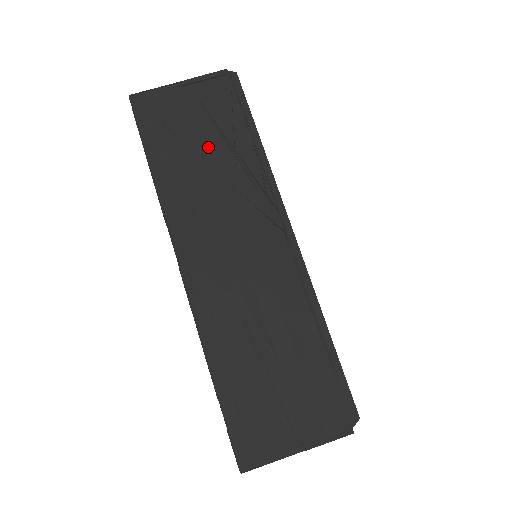
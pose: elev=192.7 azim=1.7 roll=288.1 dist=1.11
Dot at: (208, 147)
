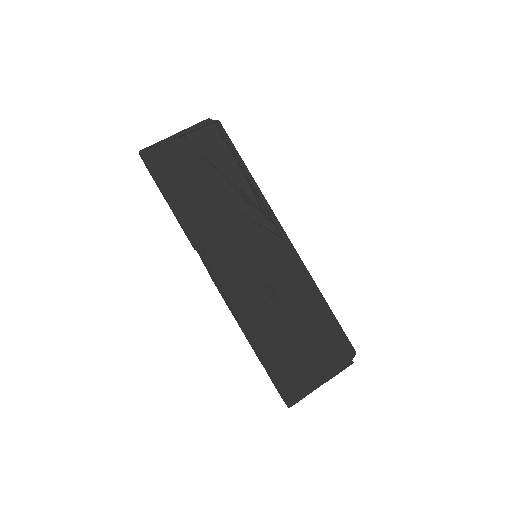
Dot at: (211, 184)
